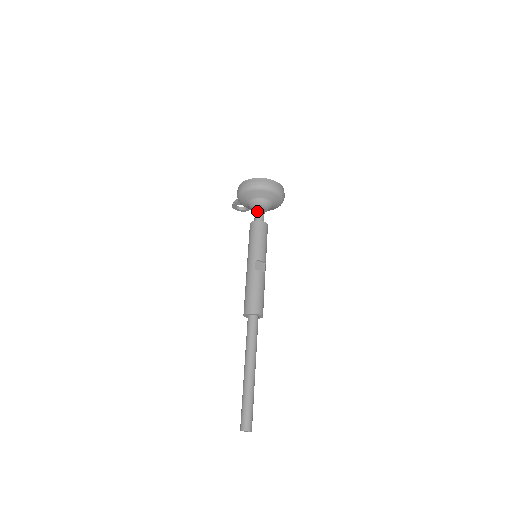
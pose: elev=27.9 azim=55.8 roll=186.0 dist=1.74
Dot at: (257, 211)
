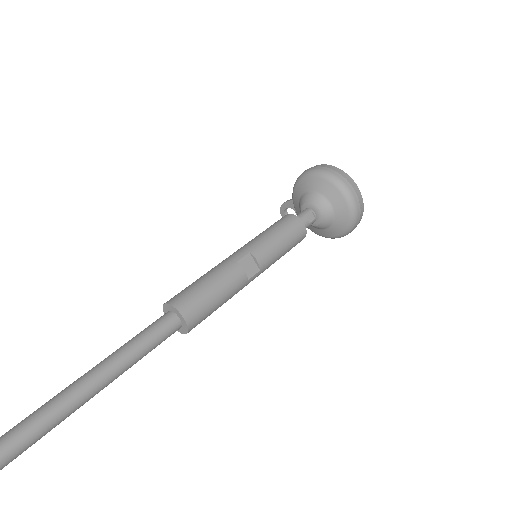
Dot at: (306, 210)
